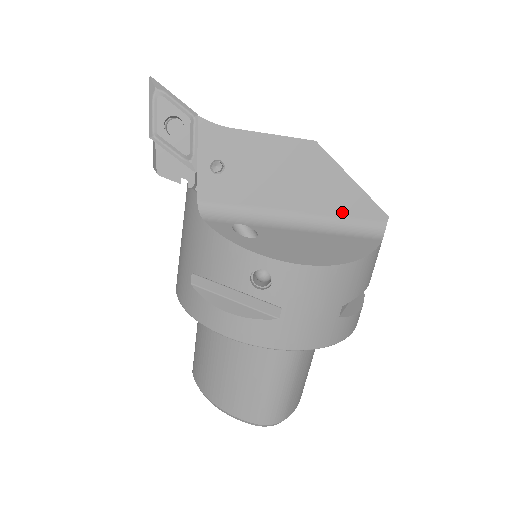
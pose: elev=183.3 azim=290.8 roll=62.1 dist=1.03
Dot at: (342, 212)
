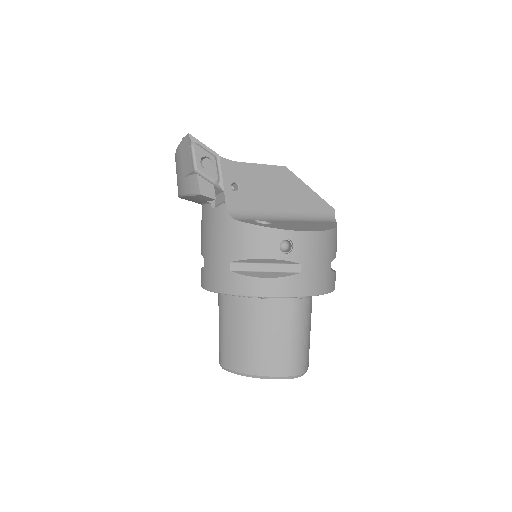
Dot at: (309, 209)
